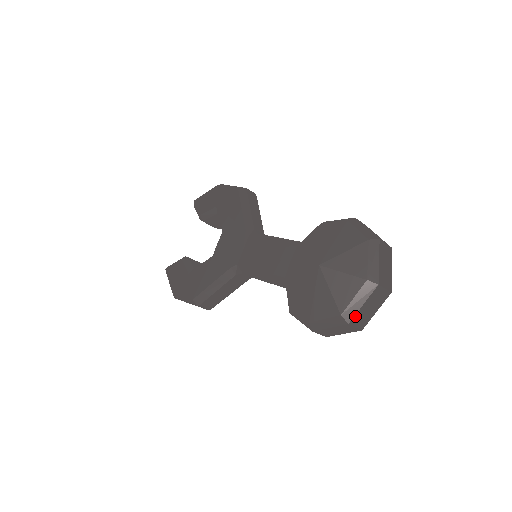
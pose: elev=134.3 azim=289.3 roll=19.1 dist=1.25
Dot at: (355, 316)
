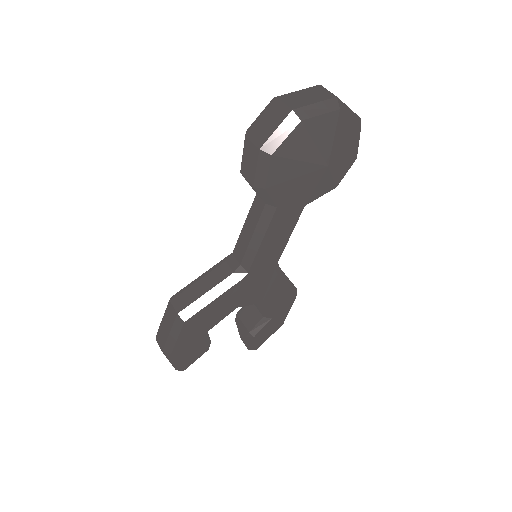
Dot at: (287, 95)
